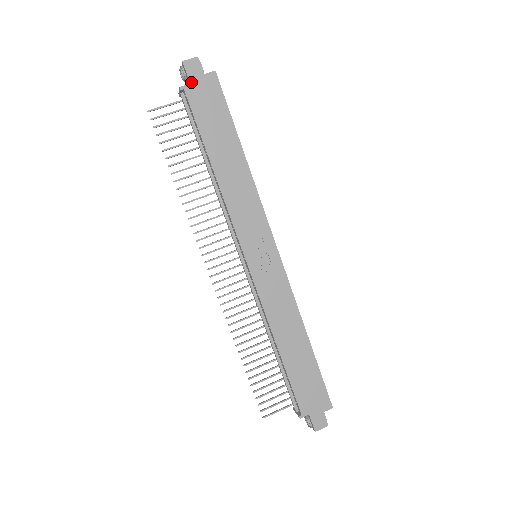
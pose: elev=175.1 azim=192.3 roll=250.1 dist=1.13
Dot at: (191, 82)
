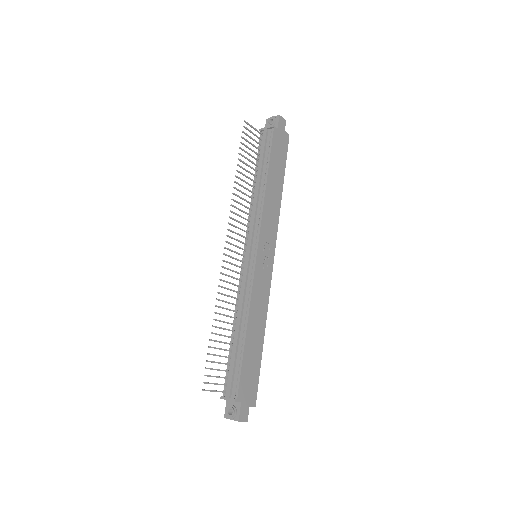
Dot at: (278, 128)
